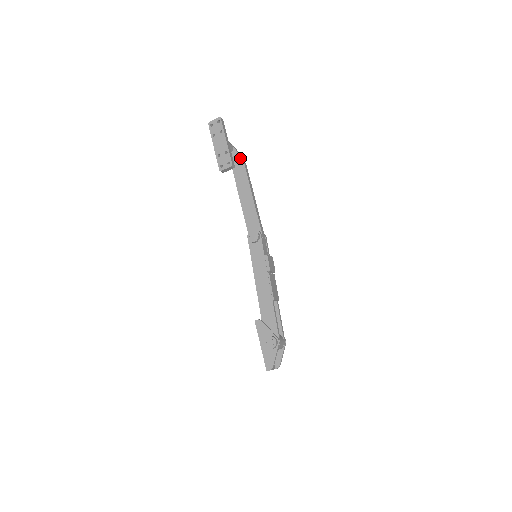
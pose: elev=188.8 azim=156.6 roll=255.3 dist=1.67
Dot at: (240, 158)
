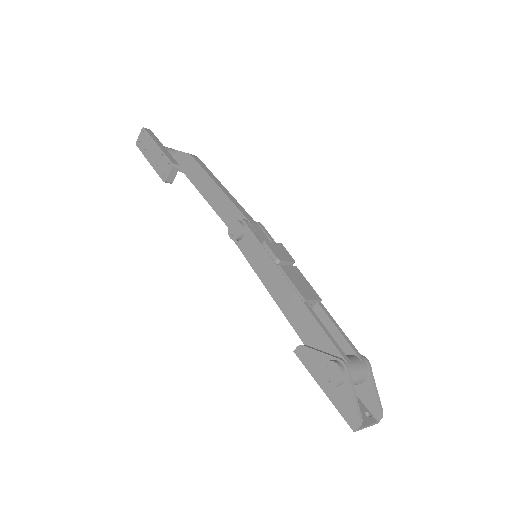
Dot at: (186, 155)
